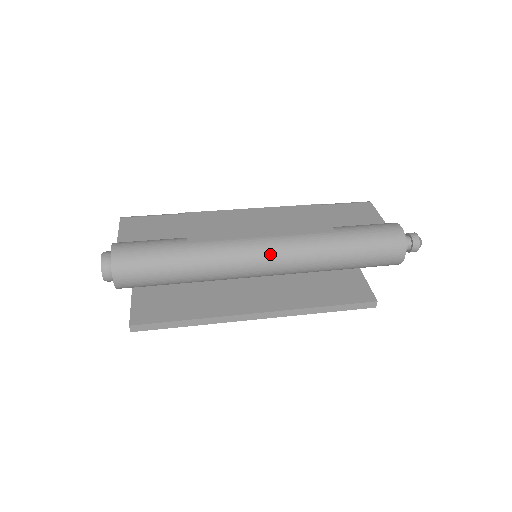
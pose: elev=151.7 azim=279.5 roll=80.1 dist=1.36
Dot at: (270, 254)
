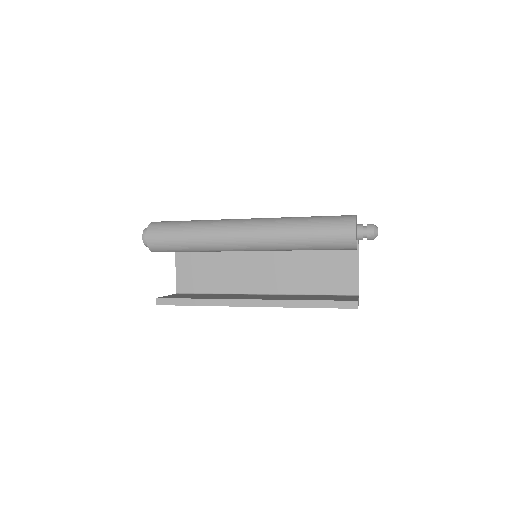
Dot at: (248, 224)
